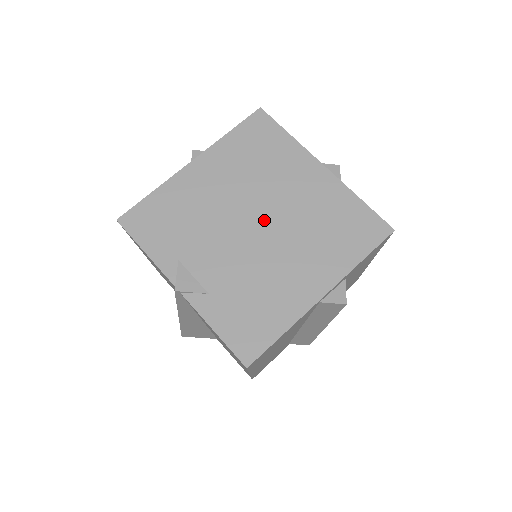
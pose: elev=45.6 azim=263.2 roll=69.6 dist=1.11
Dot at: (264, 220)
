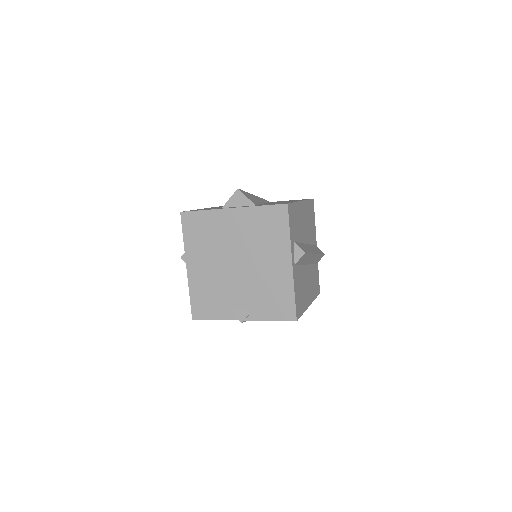
Dot at: (238, 259)
